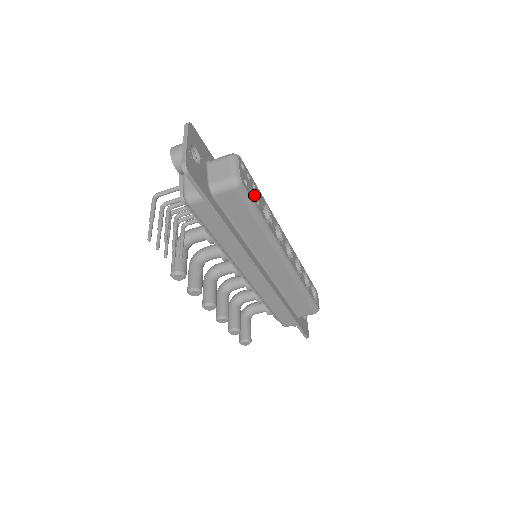
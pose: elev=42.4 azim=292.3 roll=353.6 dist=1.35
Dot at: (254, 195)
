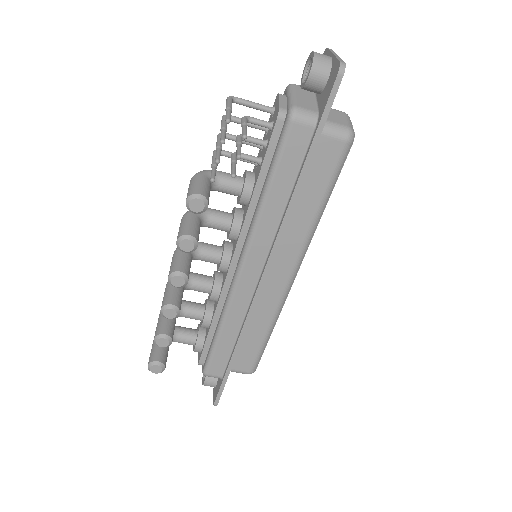
Dot at: occluded
